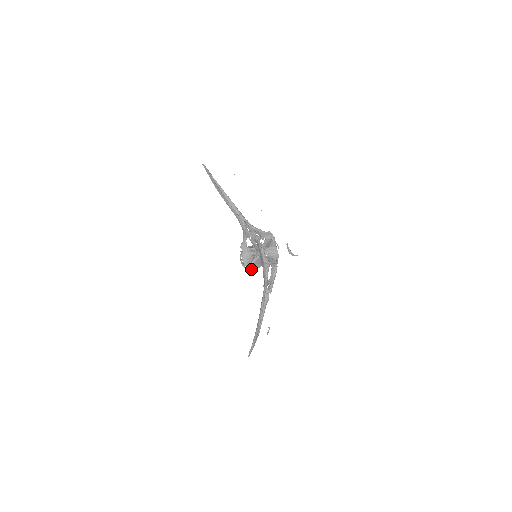
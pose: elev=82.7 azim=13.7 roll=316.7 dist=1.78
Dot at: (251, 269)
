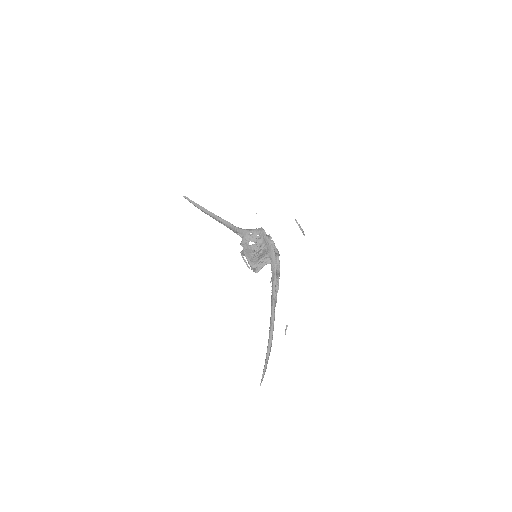
Dot at: (255, 266)
